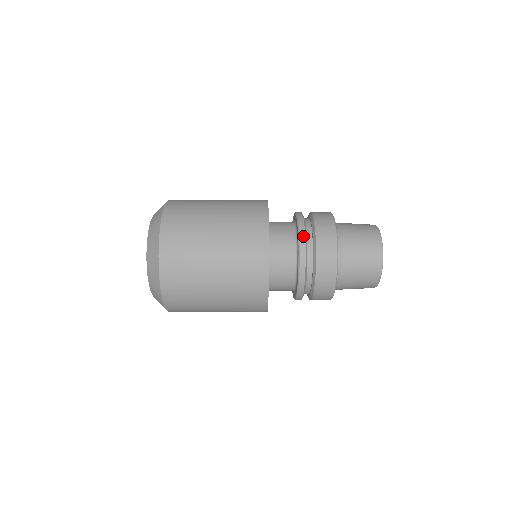
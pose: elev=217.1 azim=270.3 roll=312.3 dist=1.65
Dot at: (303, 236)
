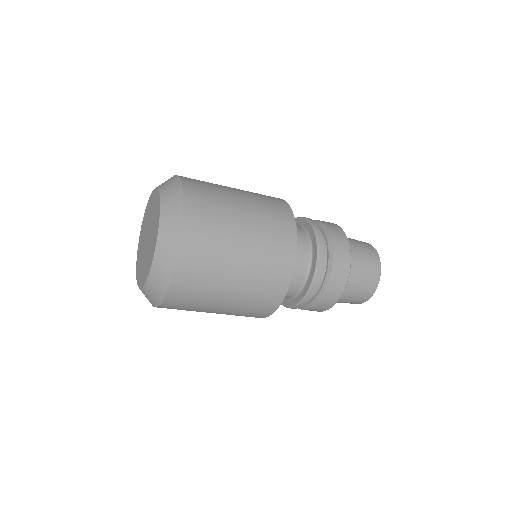
Dot at: (316, 285)
